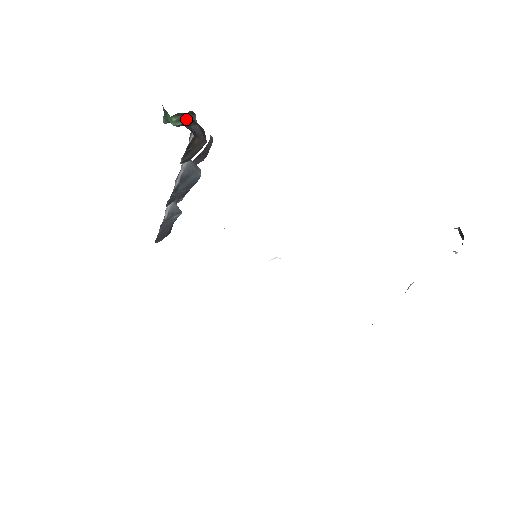
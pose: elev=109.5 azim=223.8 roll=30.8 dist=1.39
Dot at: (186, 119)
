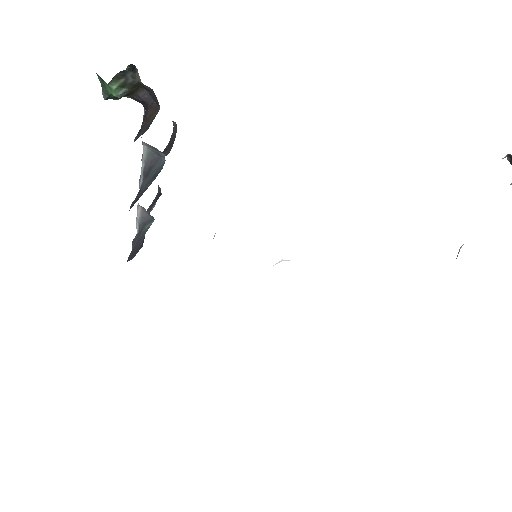
Dot at: (128, 82)
